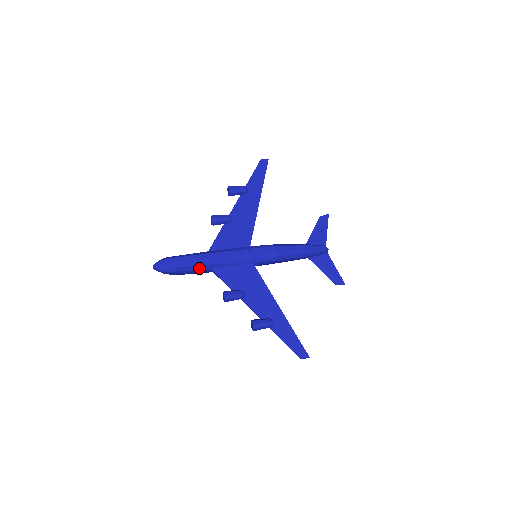
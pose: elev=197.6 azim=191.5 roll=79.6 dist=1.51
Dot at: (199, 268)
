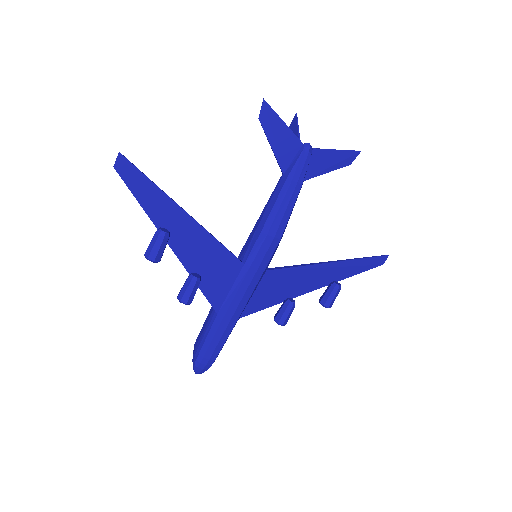
Dot at: (230, 332)
